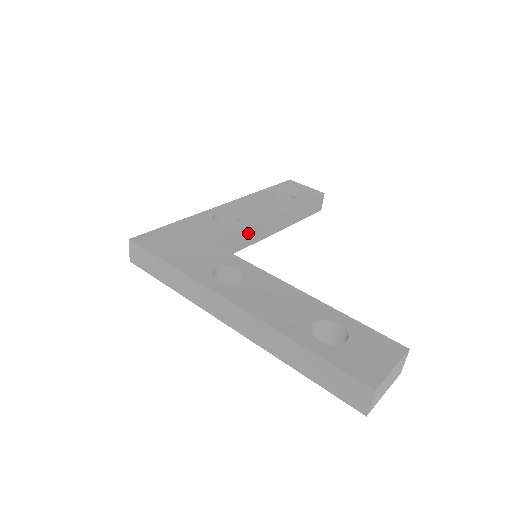
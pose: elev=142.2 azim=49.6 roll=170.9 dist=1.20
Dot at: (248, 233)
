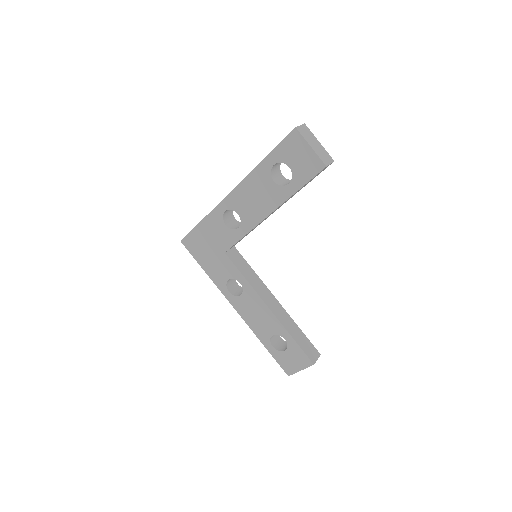
Dot at: (250, 231)
